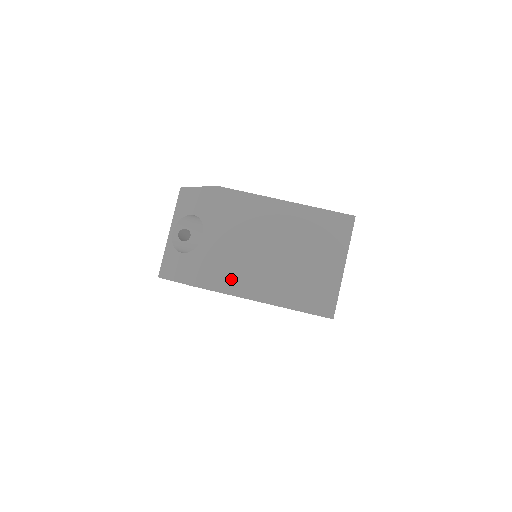
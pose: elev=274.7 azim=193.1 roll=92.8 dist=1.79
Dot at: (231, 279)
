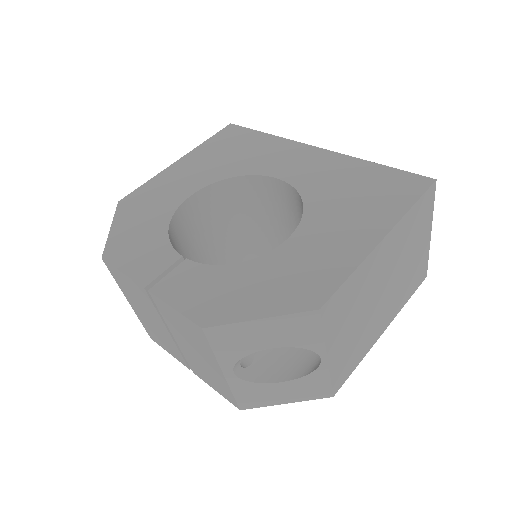
Dot at: (359, 352)
